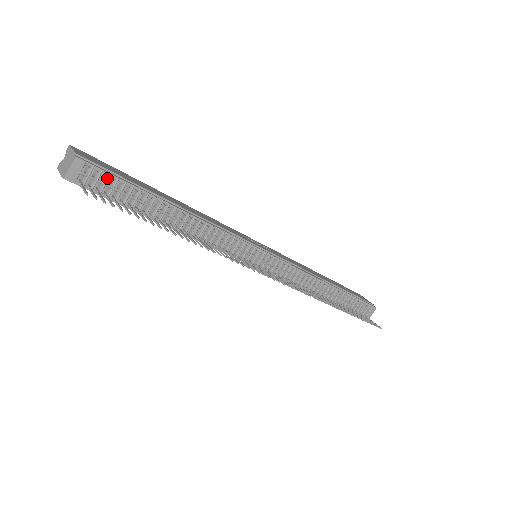
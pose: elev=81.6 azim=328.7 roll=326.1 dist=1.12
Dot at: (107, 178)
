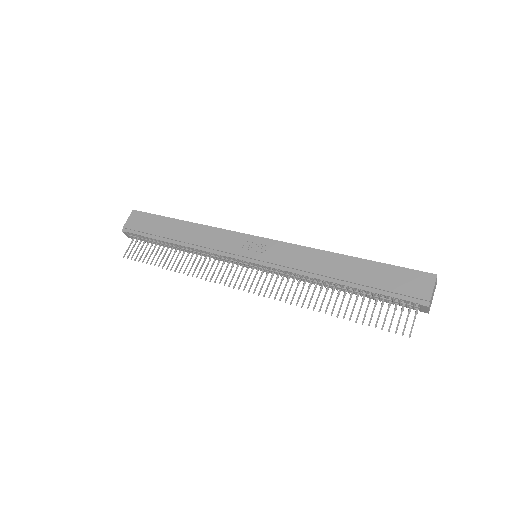
Dot at: (138, 236)
